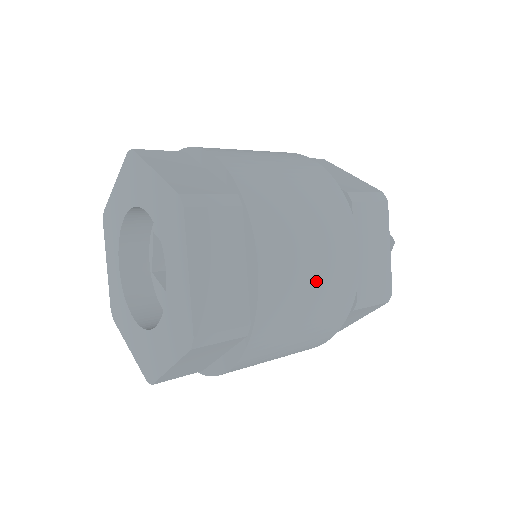
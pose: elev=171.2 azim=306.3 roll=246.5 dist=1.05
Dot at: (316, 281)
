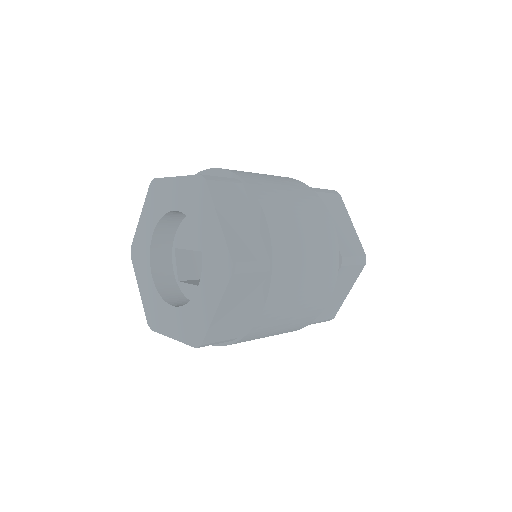
Dot at: (307, 232)
